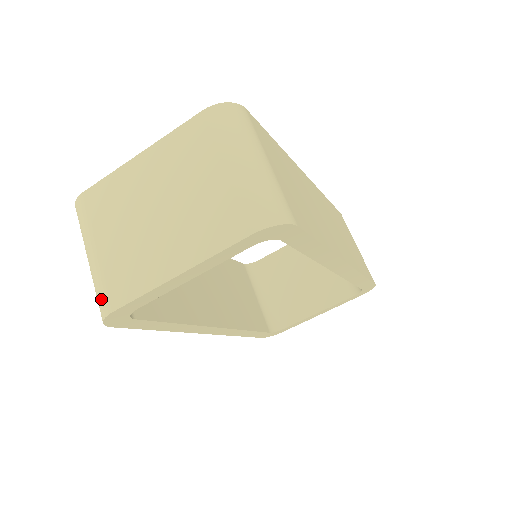
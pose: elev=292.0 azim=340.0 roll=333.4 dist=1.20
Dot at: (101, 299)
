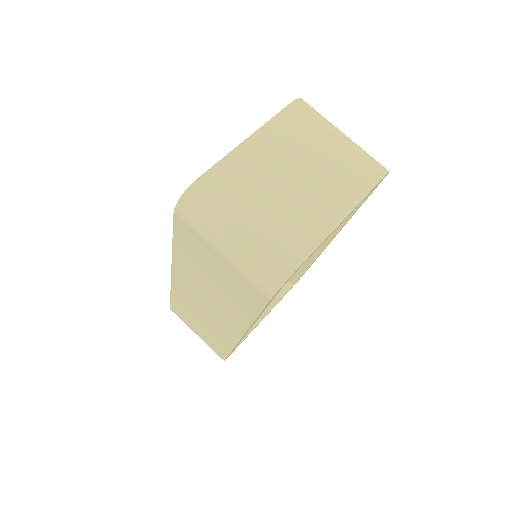
Dot at: (275, 265)
